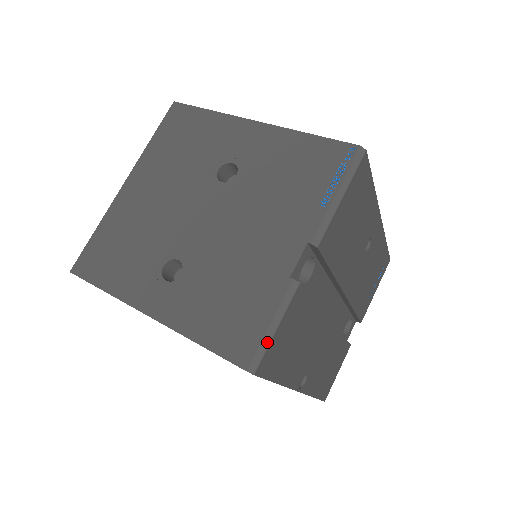
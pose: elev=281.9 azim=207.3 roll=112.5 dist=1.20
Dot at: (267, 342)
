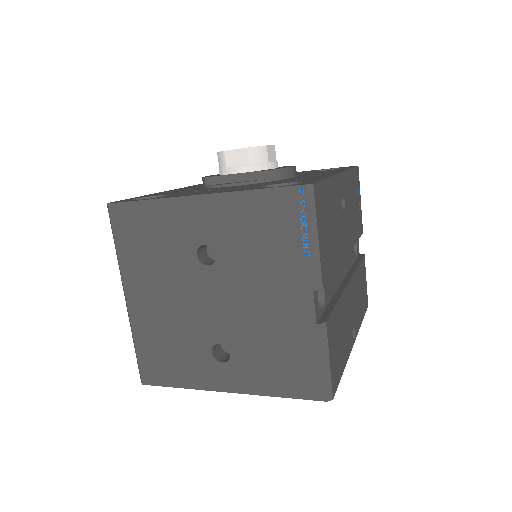
Dot at: (328, 375)
